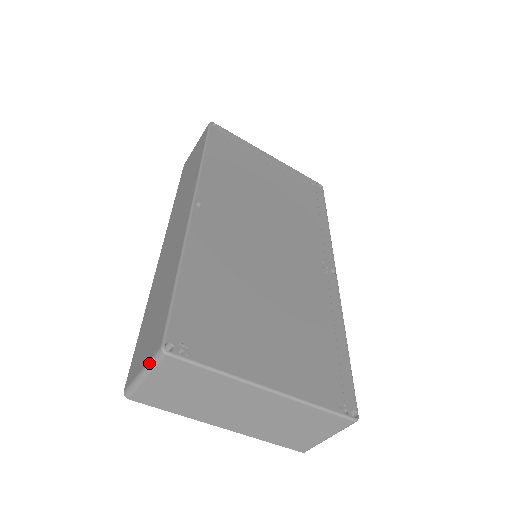
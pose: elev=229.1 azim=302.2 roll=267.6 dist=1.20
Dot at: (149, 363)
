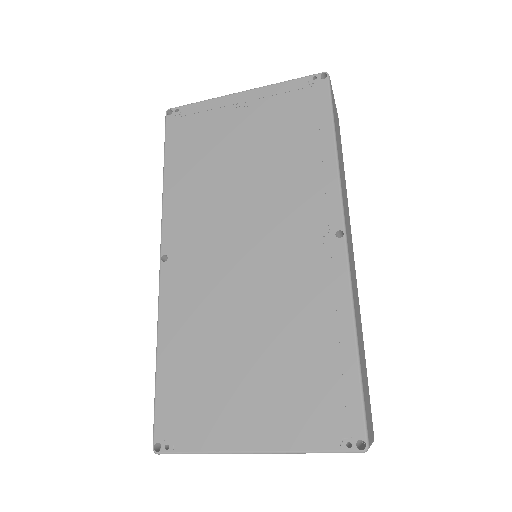
Dot at: occluded
